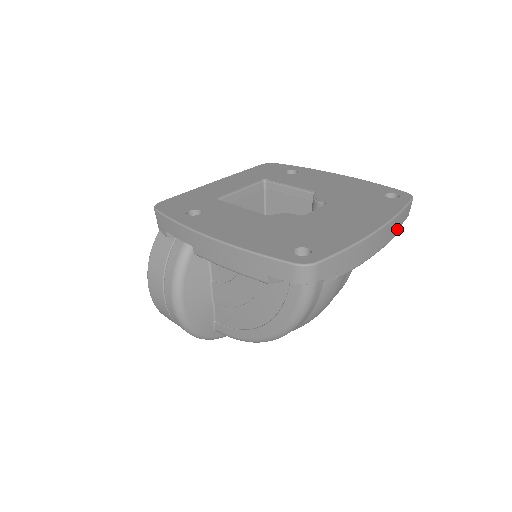
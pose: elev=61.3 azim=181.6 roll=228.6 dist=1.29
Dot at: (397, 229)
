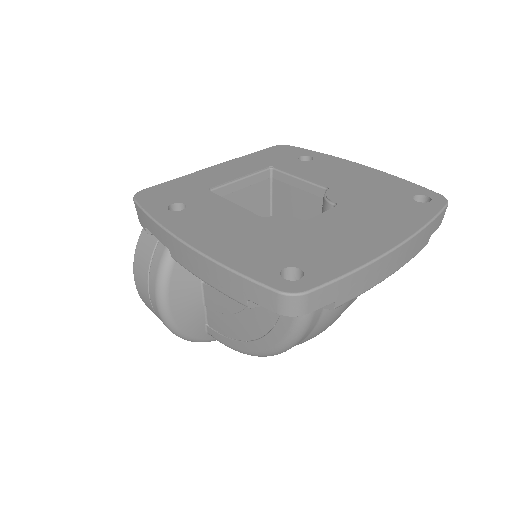
Dot at: (423, 243)
